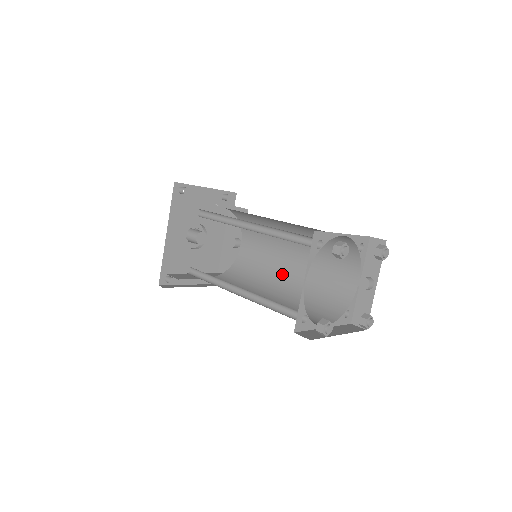
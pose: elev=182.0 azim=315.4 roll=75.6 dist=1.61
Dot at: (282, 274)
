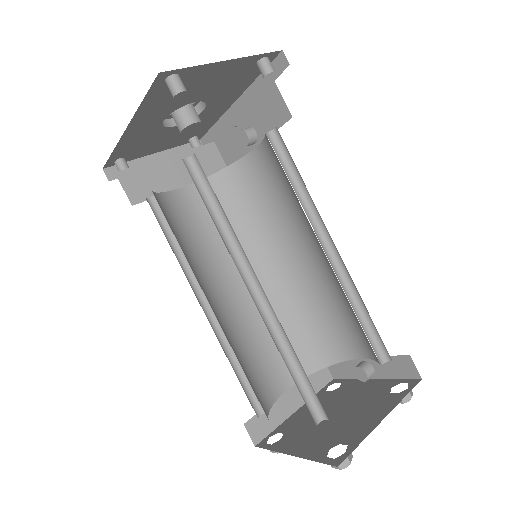
Dot at: (285, 252)
